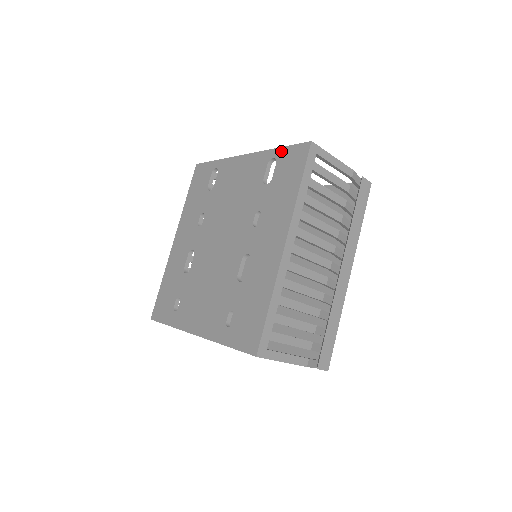
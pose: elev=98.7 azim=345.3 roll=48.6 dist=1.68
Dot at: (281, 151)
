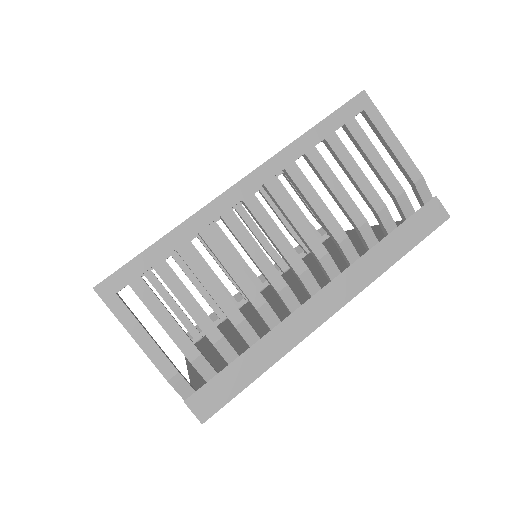
Dot at: occluded
